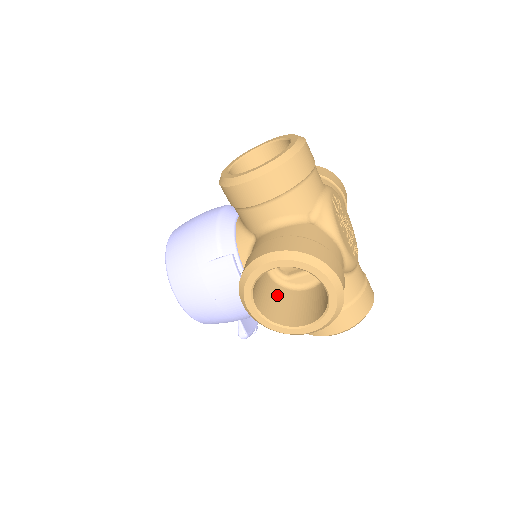
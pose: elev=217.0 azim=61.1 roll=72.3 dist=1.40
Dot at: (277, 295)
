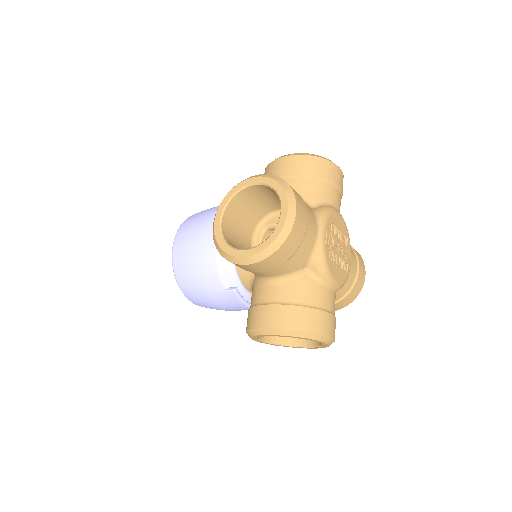
Dot at: occluded
